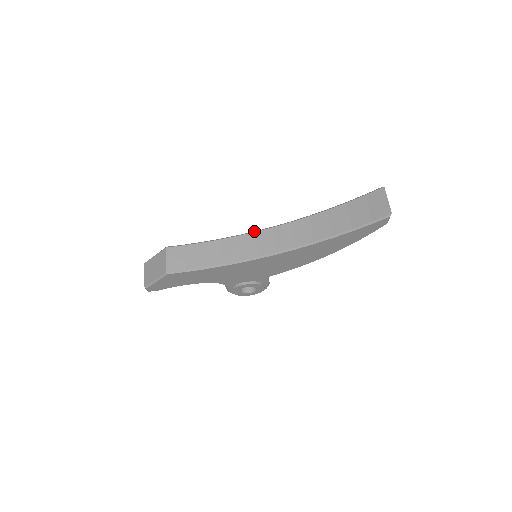
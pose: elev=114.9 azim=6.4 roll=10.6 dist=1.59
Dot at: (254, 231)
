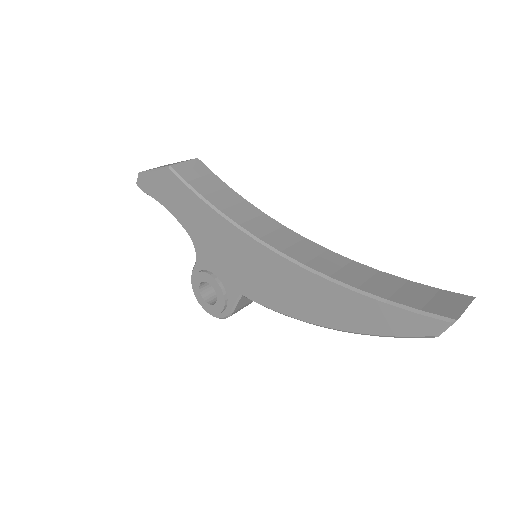
Dot at: occluded
